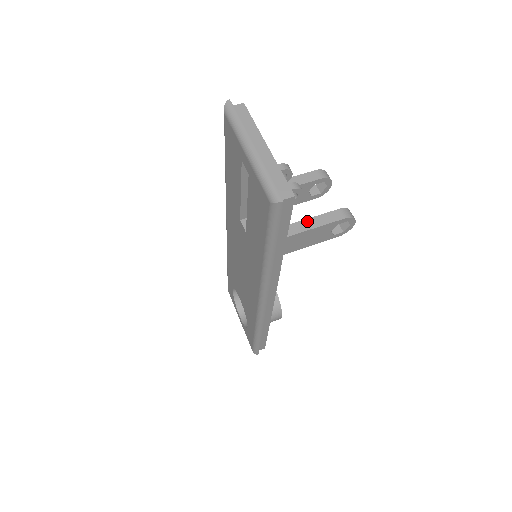
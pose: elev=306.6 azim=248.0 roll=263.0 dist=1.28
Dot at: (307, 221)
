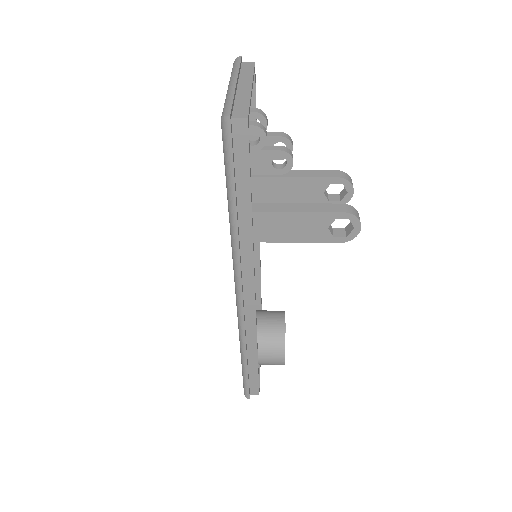
Dot at: (300, 205)
